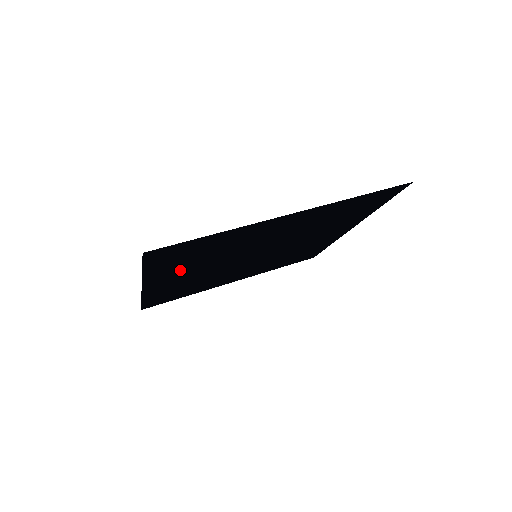
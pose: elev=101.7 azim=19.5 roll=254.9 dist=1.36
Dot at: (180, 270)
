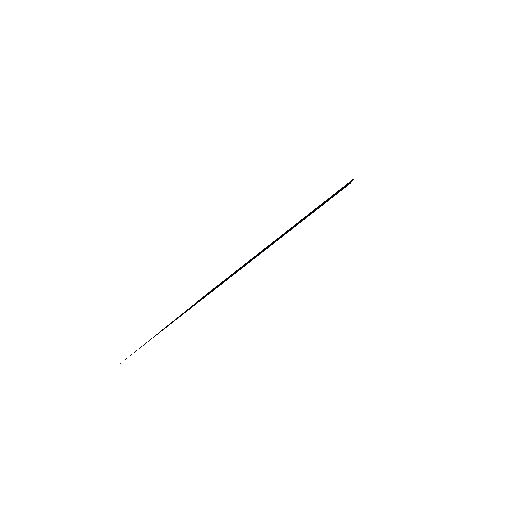
Dot at: occluded
